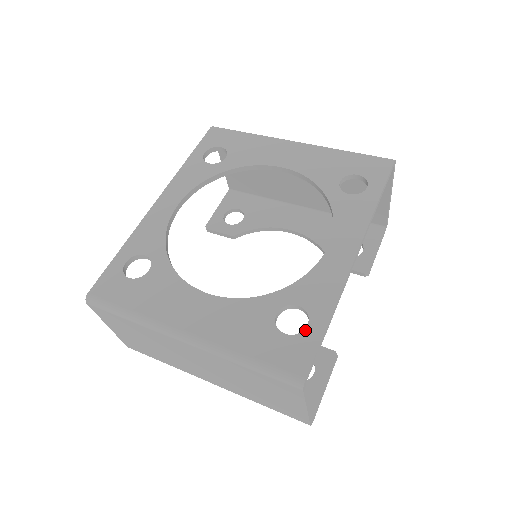
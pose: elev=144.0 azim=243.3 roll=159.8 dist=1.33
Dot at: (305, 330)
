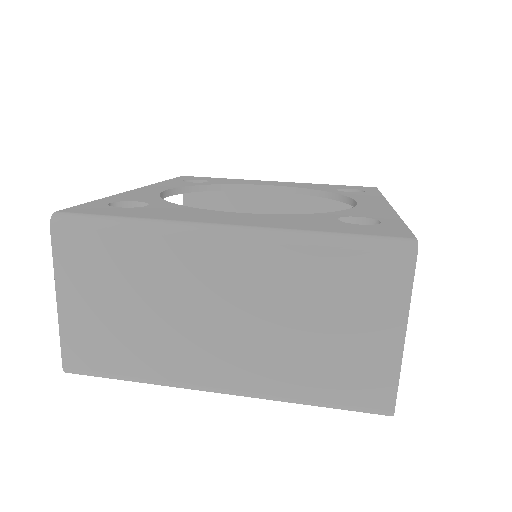
Dot at: (382, 223)
